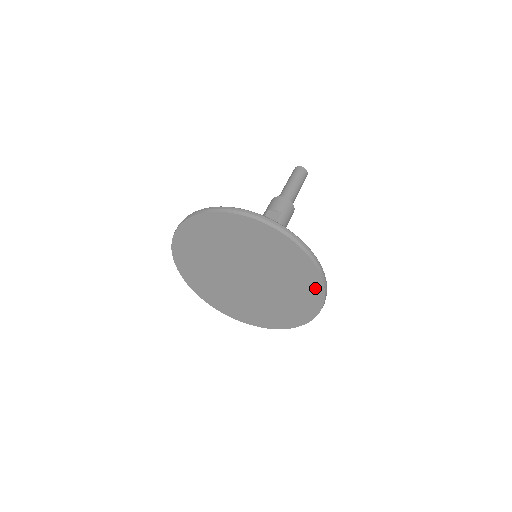
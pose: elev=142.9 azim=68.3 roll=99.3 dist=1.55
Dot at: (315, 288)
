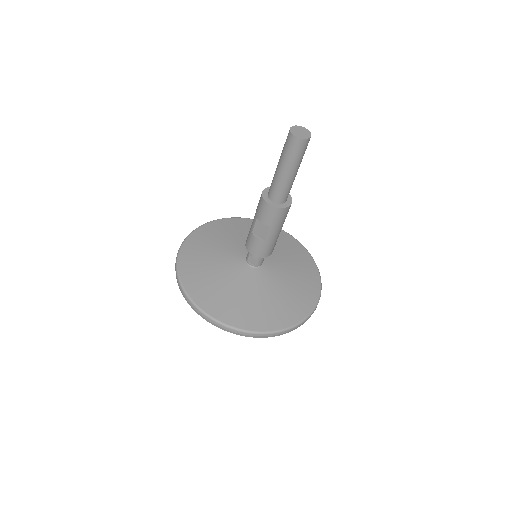
Dot at: occluded
